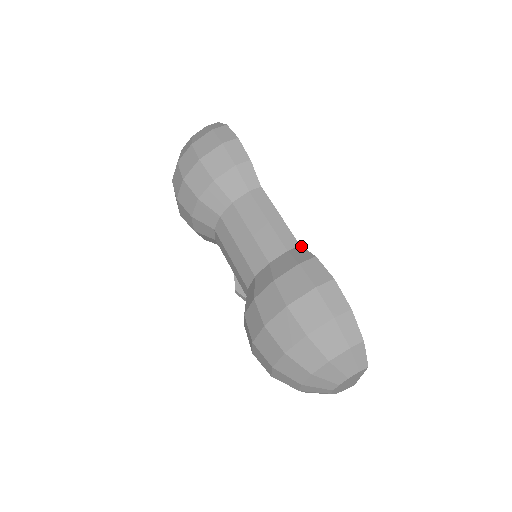
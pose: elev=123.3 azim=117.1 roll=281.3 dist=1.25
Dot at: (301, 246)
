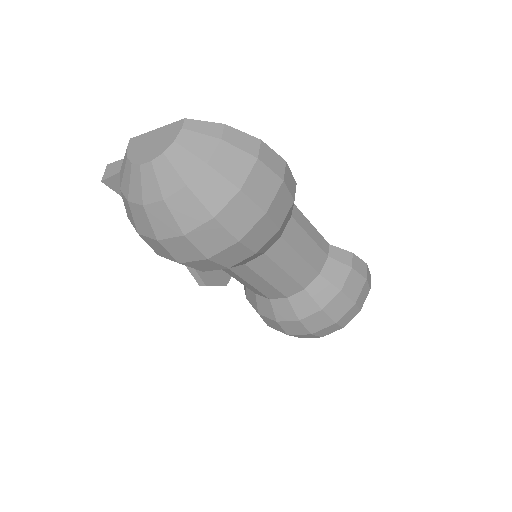
Dot at: (332, 245)
